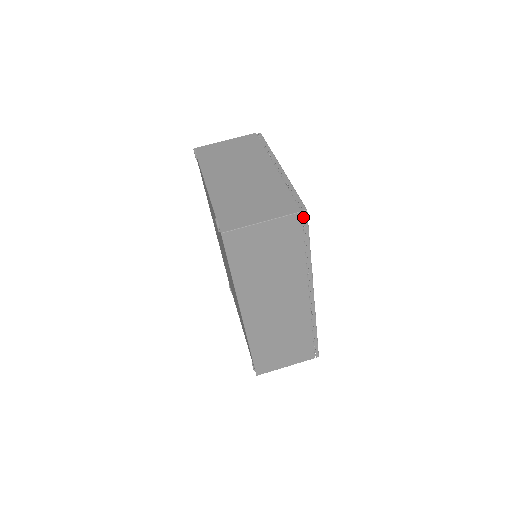
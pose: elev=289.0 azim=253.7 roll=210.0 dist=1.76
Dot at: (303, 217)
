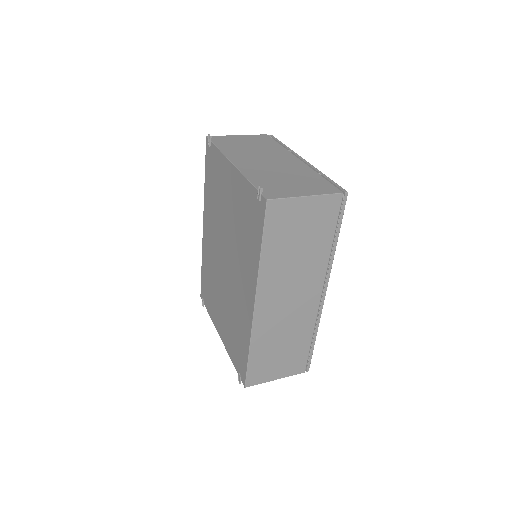
Dot at: occluded
